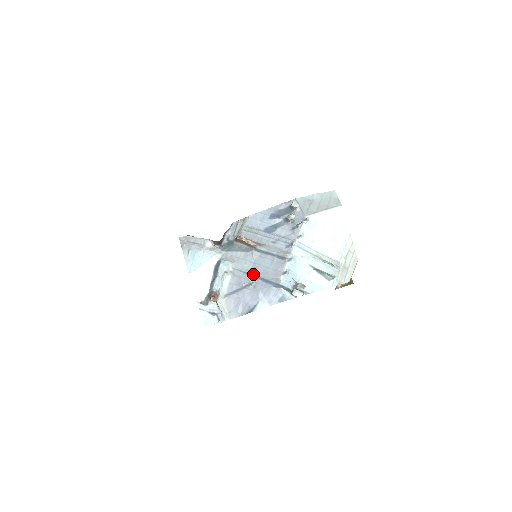
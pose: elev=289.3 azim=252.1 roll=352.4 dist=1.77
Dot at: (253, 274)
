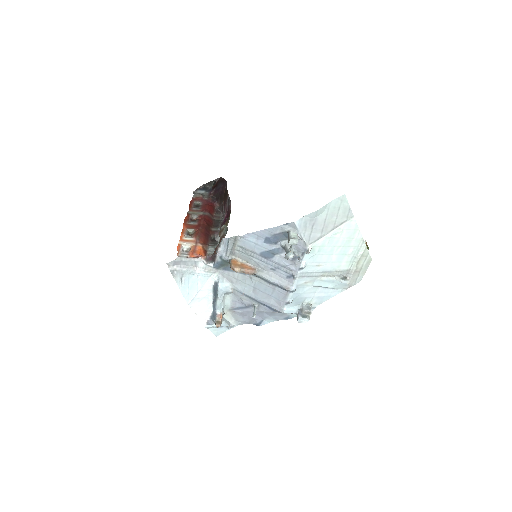
Dot at: (255, 299)
